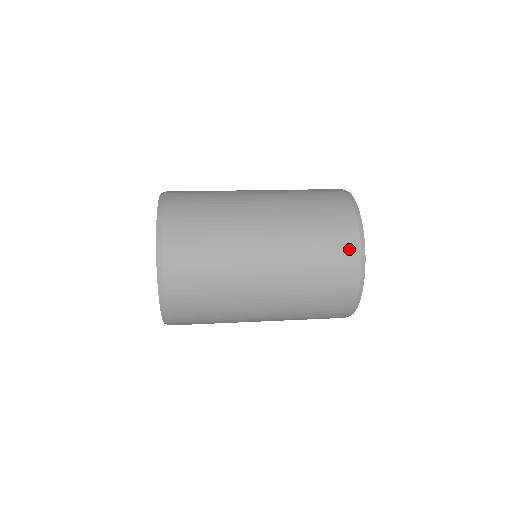
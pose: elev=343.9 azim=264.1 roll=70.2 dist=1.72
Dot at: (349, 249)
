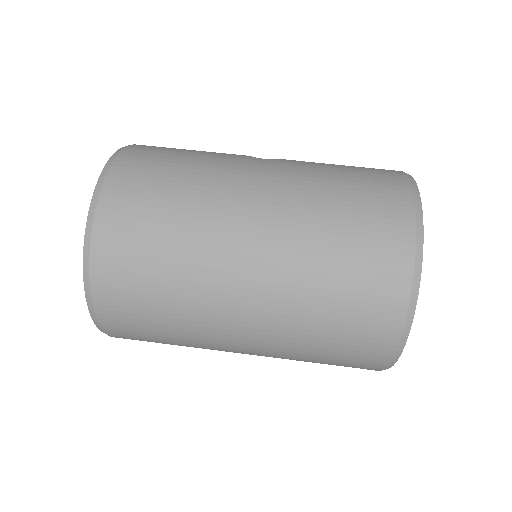
Dot at: (367, 366)
